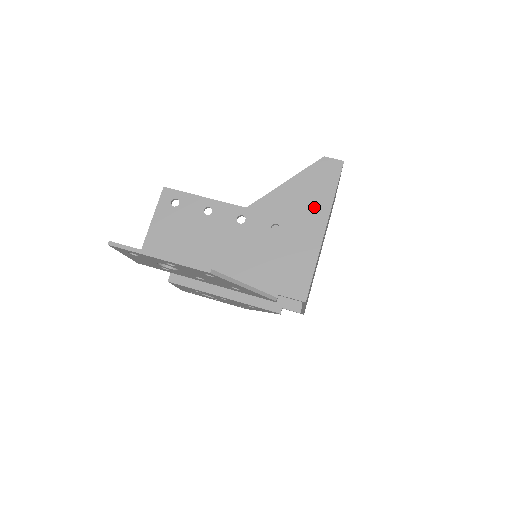
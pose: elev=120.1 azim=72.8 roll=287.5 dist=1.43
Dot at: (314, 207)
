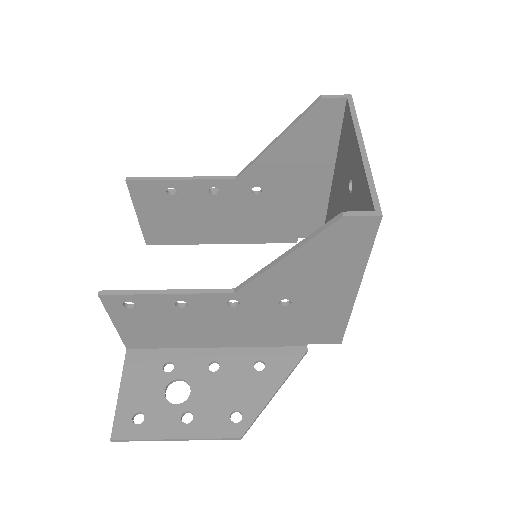
Dot at: (337, 276)
